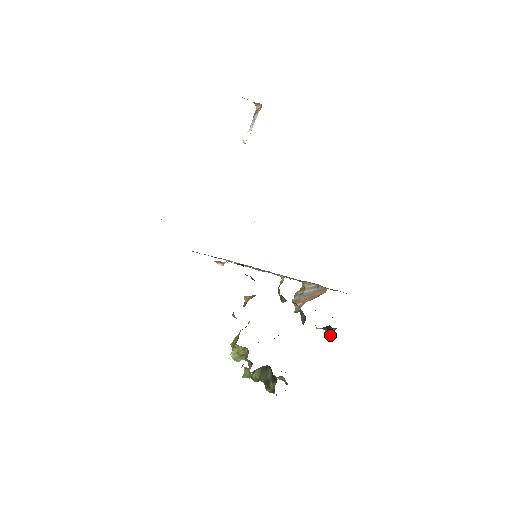
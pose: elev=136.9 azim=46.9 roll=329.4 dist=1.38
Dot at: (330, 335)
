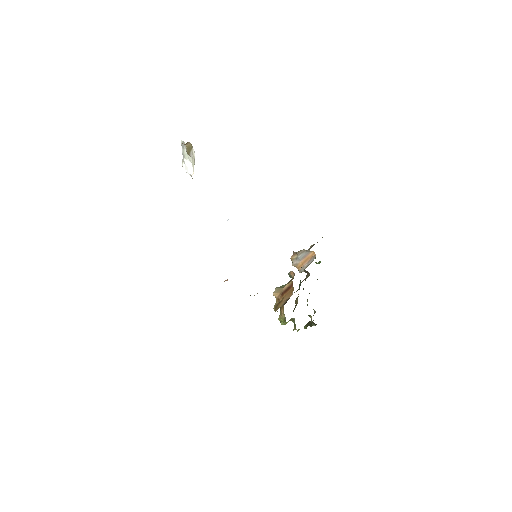
Dot at: (320, 262)
